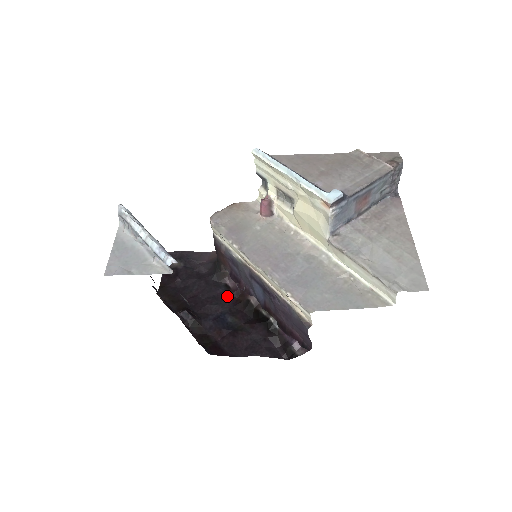
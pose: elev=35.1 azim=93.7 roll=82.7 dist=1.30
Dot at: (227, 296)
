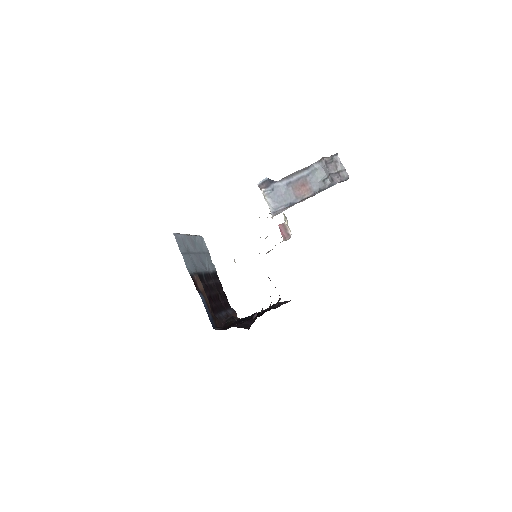
Dot at: occluded
